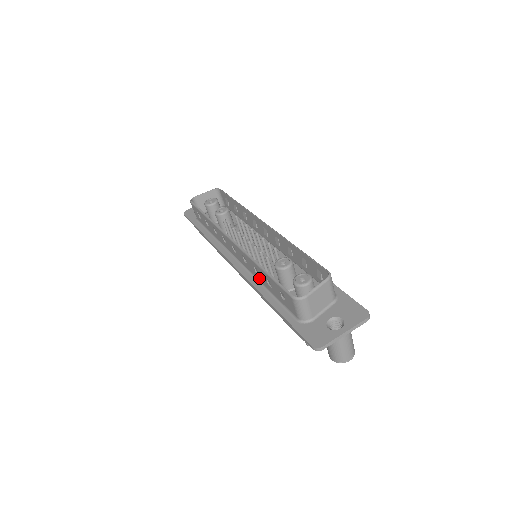
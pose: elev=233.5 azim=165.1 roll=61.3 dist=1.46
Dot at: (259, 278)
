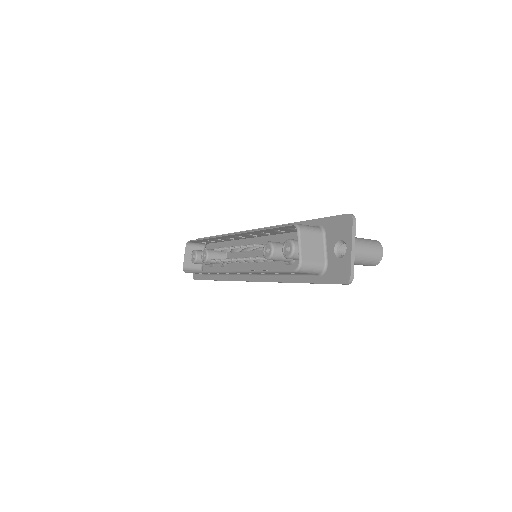
Dot at: occluded
